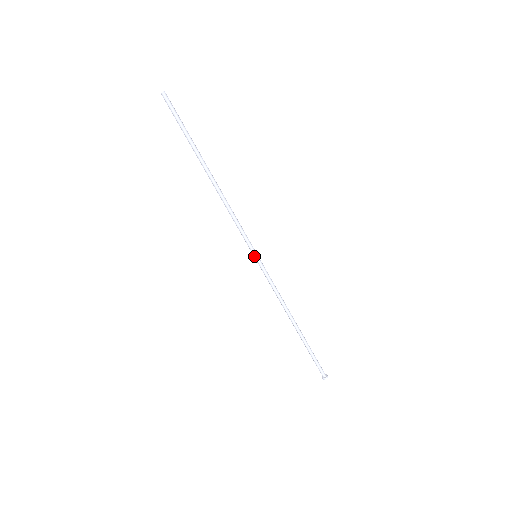
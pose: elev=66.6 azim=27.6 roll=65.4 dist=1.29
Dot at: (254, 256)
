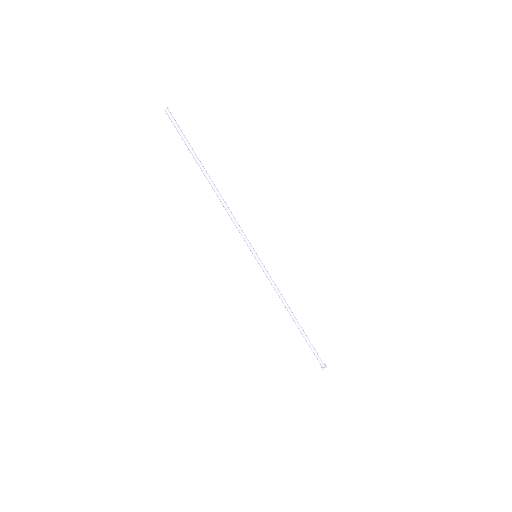
Dot at: (255, 256)
